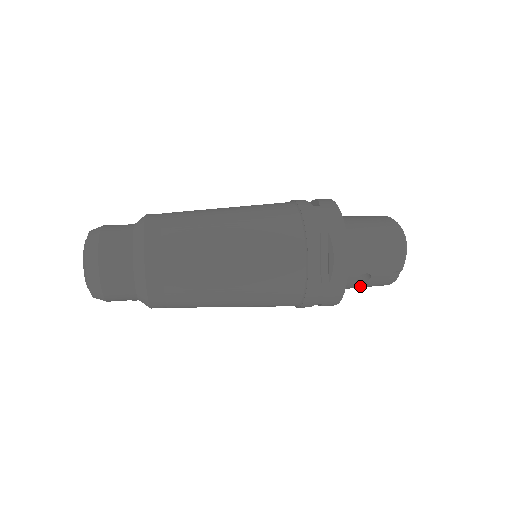
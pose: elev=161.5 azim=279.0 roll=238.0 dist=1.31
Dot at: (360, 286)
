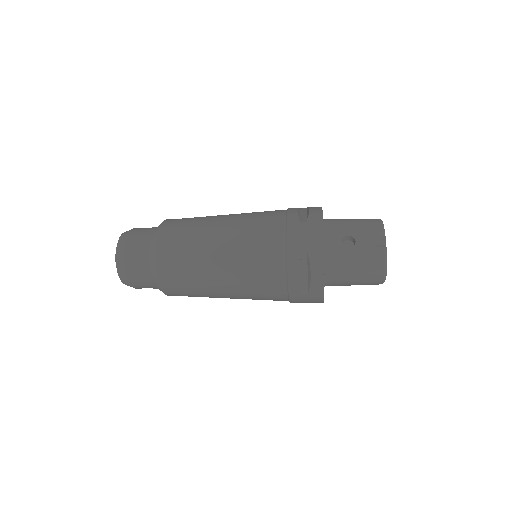
Dot at: (351, 259)
